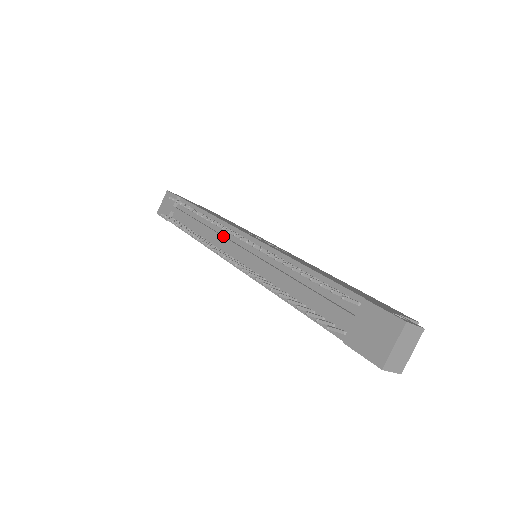
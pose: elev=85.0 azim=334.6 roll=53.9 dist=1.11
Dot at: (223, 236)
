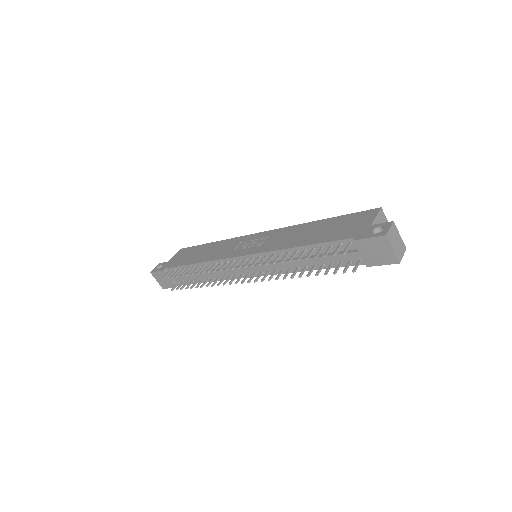
Dot at: (228, 269)
